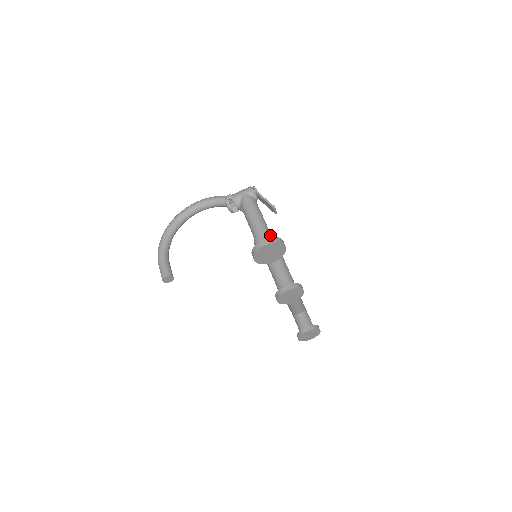
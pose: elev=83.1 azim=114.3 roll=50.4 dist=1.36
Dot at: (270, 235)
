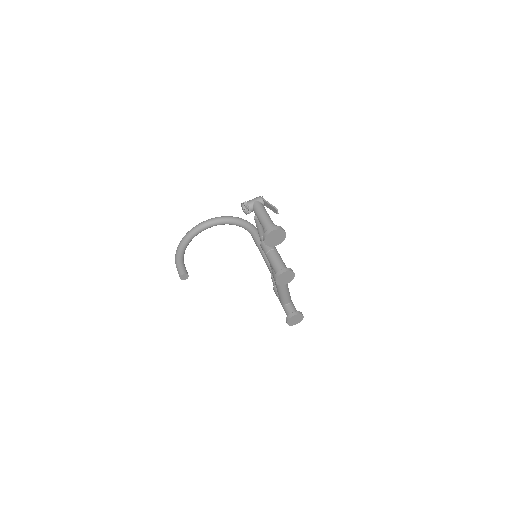
Dot at: occluded
